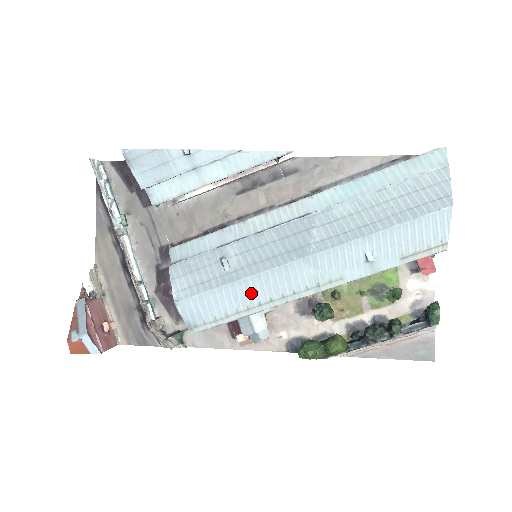
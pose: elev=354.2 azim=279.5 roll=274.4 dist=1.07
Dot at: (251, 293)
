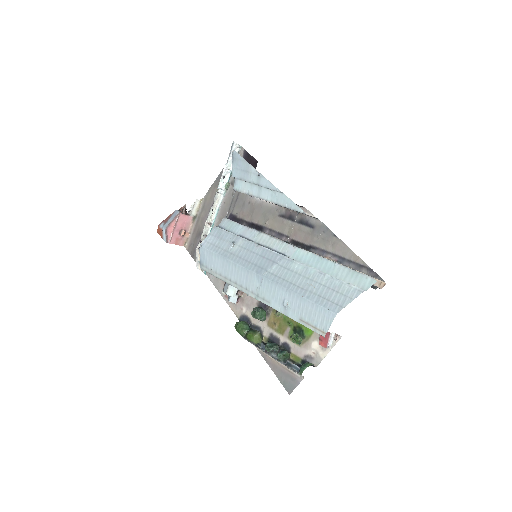
Dot at: (230, 271)
